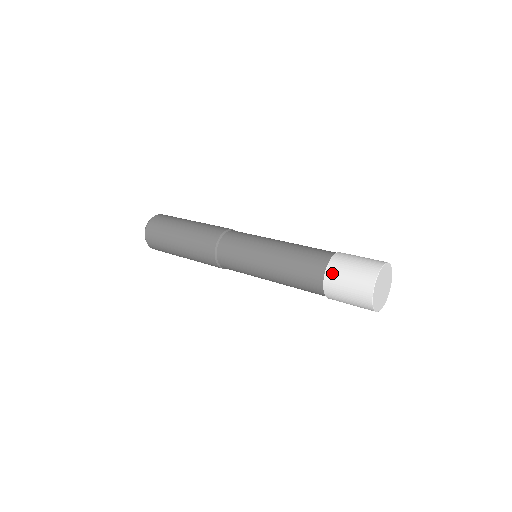
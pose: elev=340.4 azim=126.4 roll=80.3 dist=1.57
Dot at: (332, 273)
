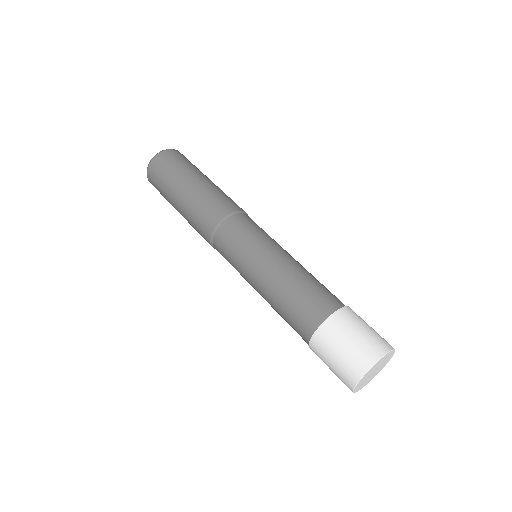
Dot at: (315, 350)
